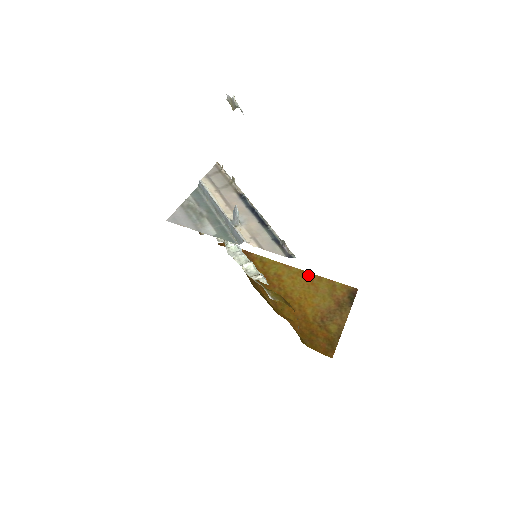
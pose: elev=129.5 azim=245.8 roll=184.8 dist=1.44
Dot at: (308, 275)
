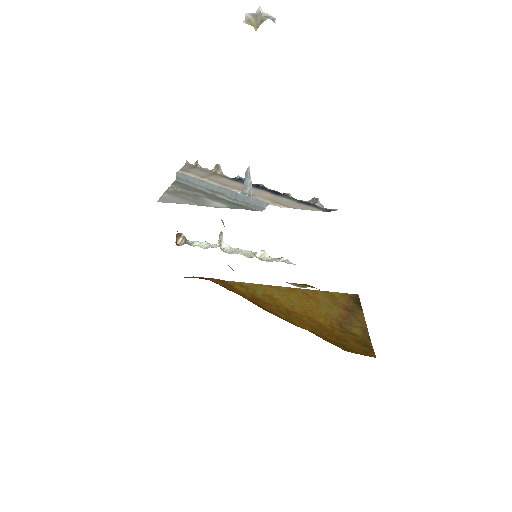
Dot at: (300, 291)
